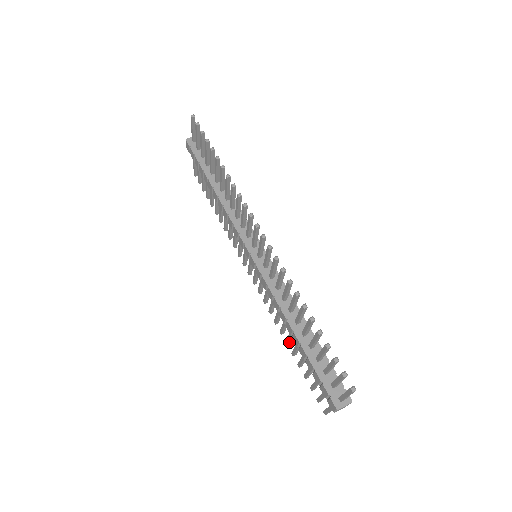
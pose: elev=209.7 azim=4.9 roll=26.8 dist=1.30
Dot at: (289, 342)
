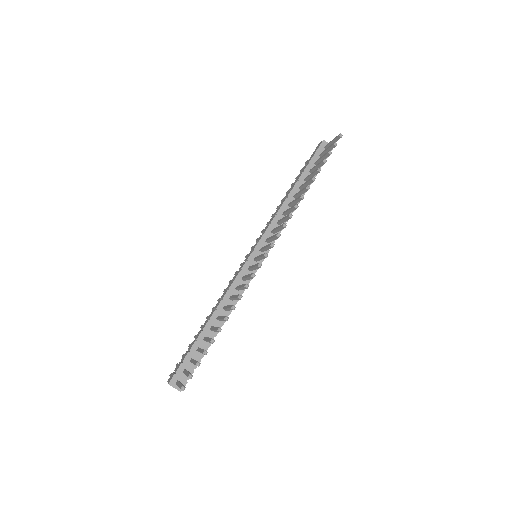
Dot at: occluded
